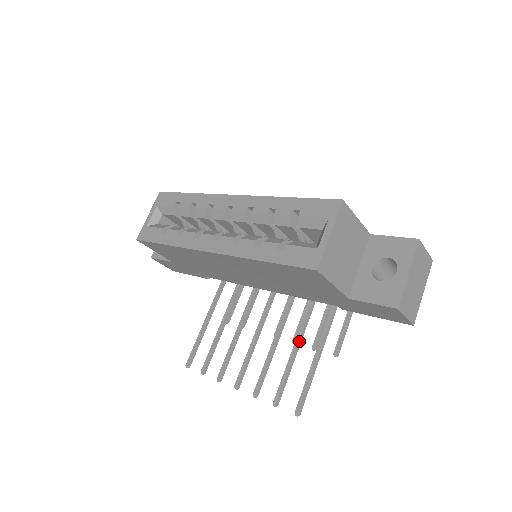
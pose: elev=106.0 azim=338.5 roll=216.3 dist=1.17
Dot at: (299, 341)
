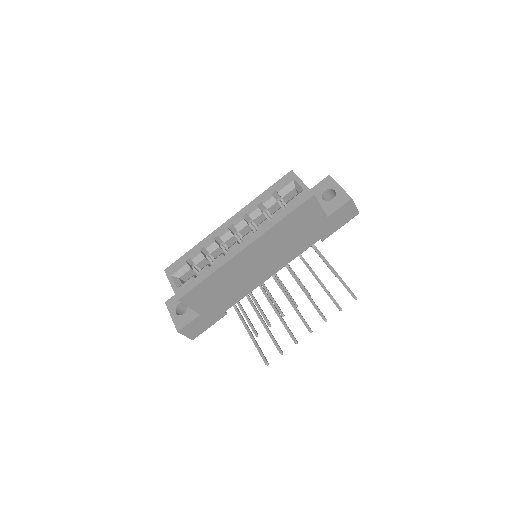
Dot at: (317, 277)
